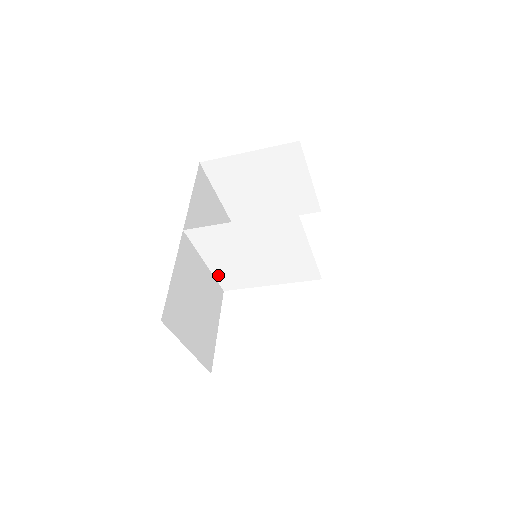
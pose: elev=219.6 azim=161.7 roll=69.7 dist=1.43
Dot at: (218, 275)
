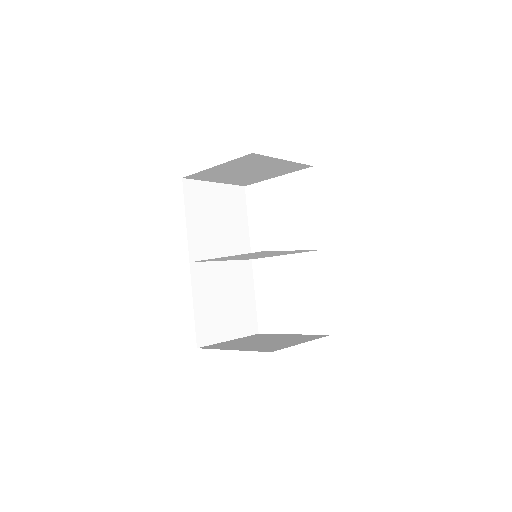
Dot at: (239, 259)
